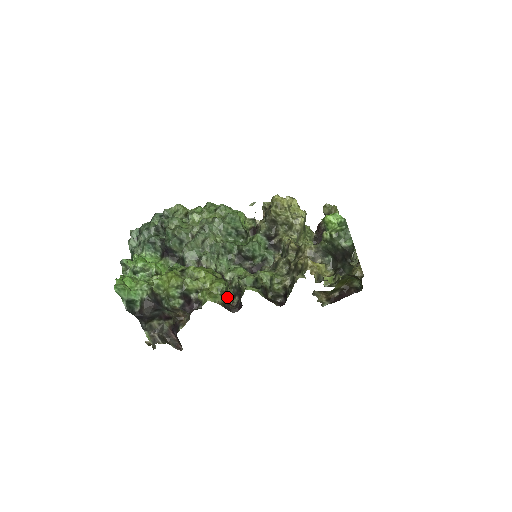
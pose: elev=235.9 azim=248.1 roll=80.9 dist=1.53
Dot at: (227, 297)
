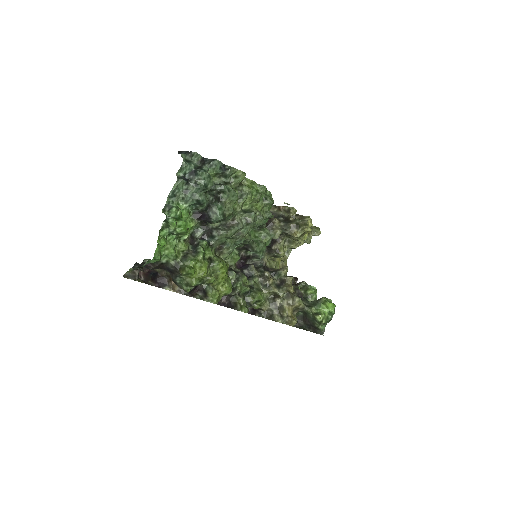
Dot at: occluded
